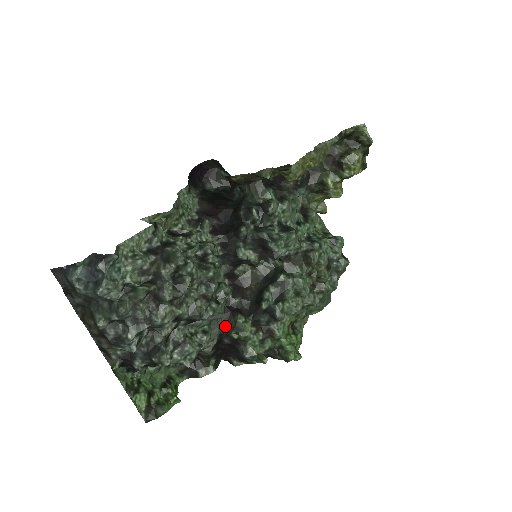
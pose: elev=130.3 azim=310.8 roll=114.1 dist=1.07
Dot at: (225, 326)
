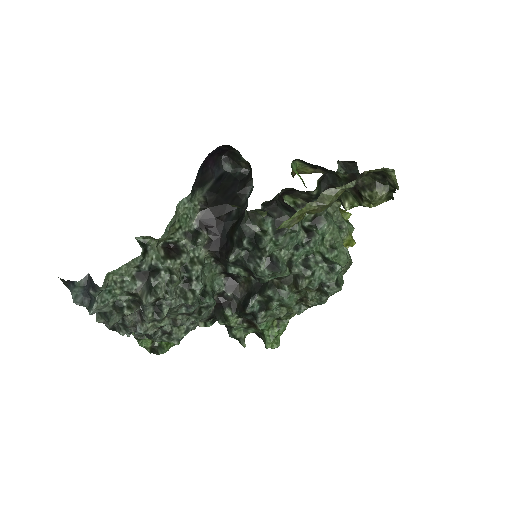
Dot at: (215, 312)
